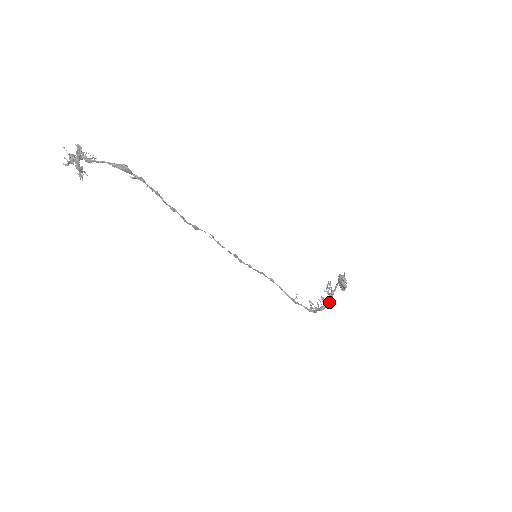
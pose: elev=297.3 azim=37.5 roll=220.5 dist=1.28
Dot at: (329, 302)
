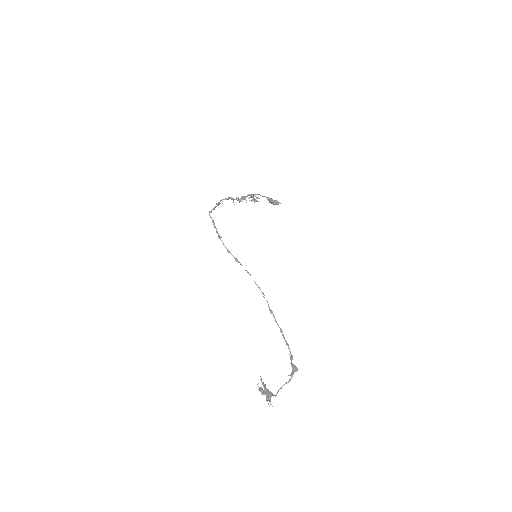
Dot at: occluded
